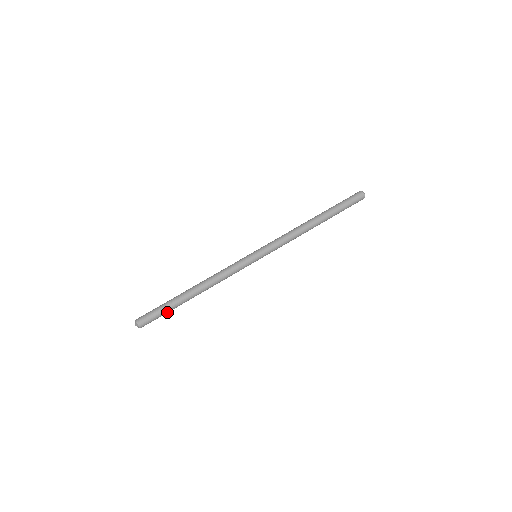
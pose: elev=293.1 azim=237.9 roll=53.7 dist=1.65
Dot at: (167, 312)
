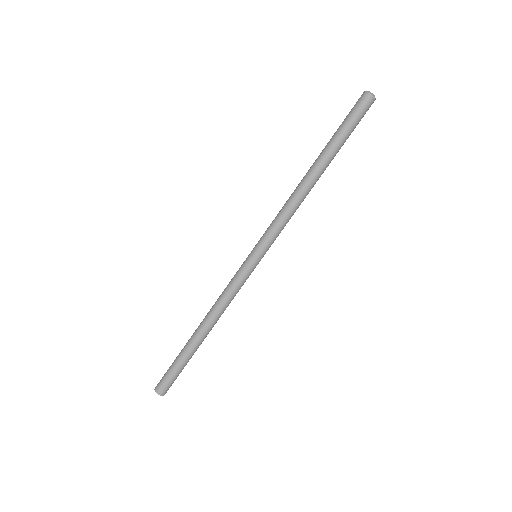
Dot at: (184, 366)
